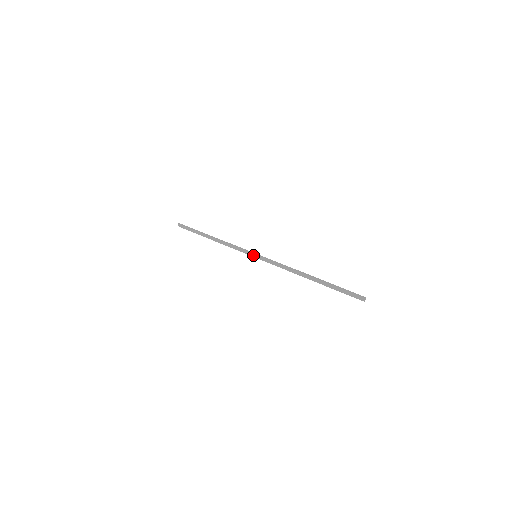
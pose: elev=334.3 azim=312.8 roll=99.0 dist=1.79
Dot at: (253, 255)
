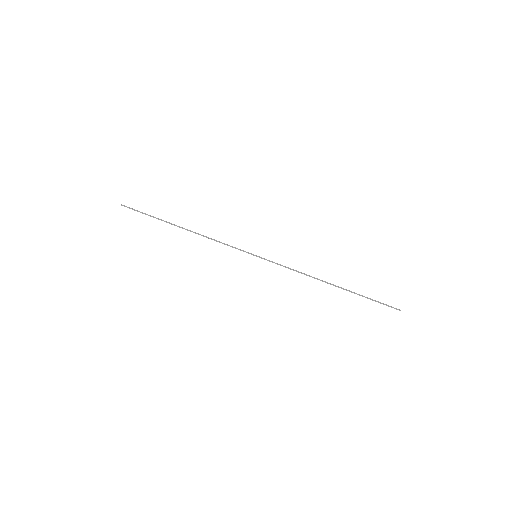
Dot at: occluded
